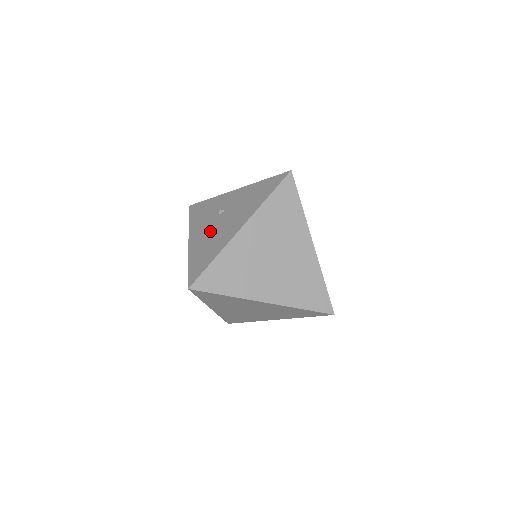
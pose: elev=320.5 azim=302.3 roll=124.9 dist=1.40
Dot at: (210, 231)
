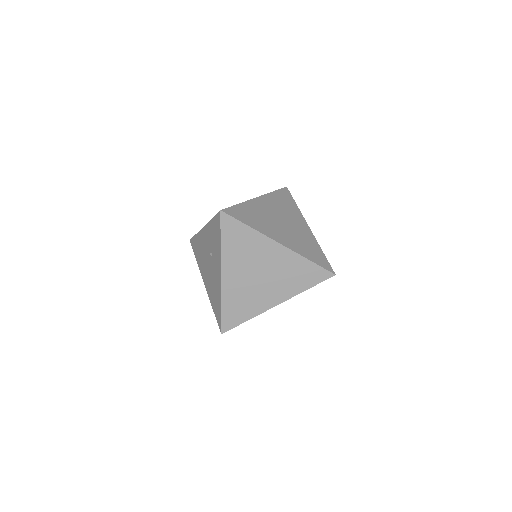
Dot at: occluded
